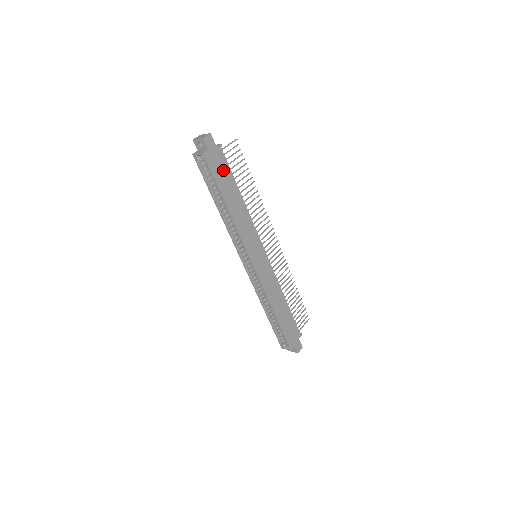
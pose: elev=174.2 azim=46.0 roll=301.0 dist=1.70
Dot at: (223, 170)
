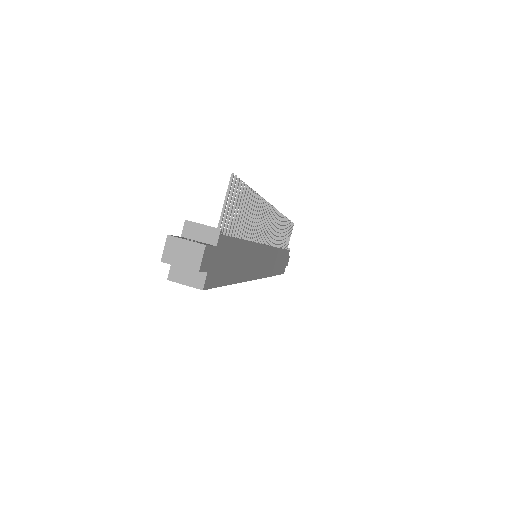
Dot at: (227, 256)
